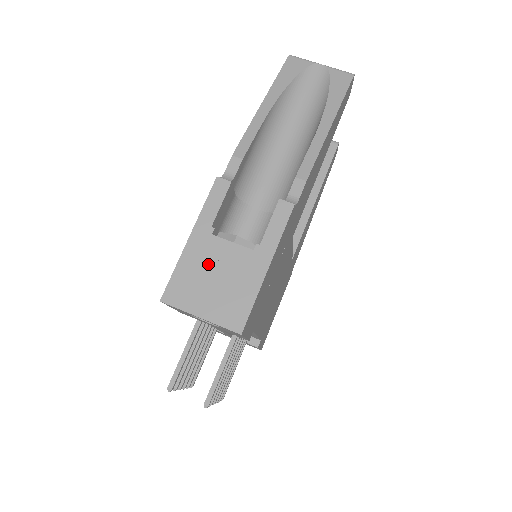
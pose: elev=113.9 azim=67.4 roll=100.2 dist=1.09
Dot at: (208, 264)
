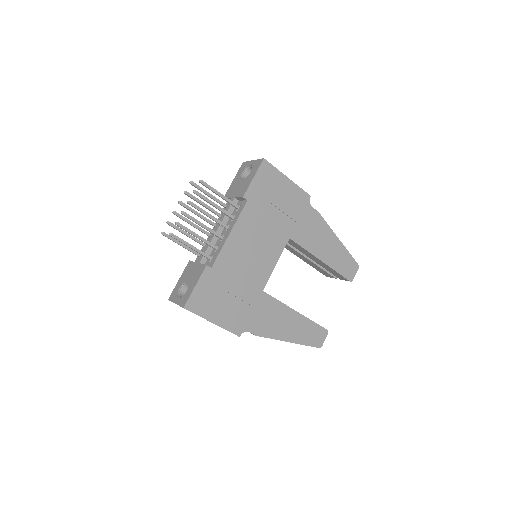
Dot at: occluded
